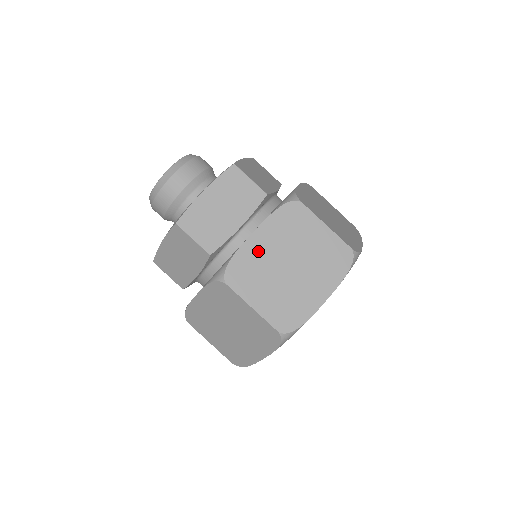
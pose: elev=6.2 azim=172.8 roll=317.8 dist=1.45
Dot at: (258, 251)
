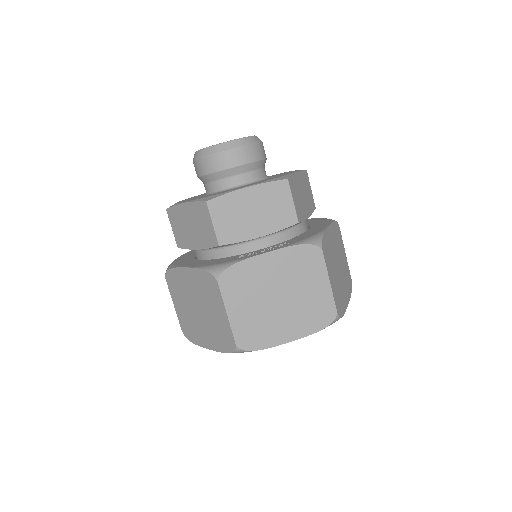
Dot at: (184, 281)
